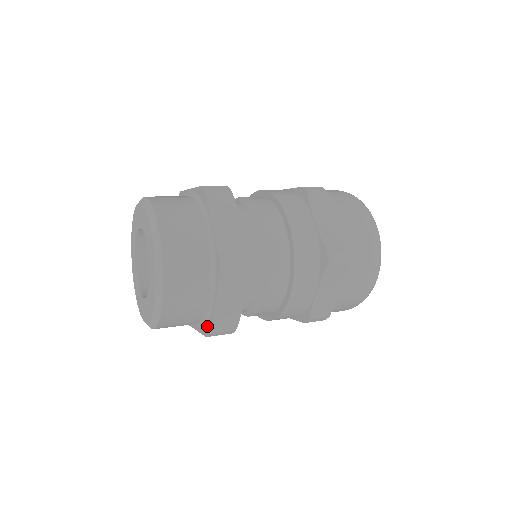
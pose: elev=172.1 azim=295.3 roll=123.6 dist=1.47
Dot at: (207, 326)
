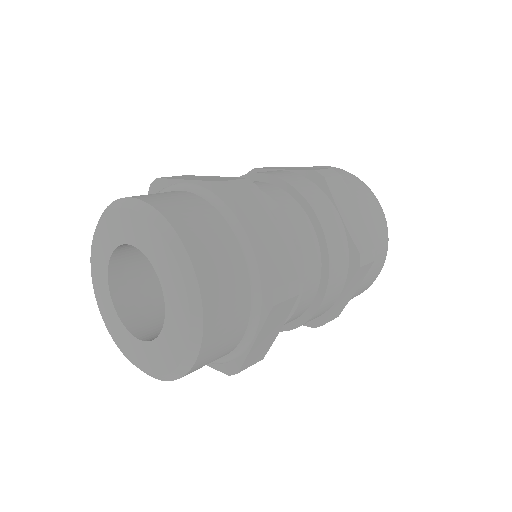
Dot at: (233, 364)
